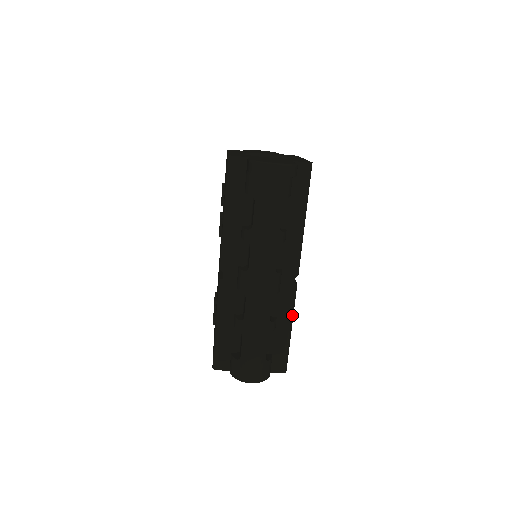
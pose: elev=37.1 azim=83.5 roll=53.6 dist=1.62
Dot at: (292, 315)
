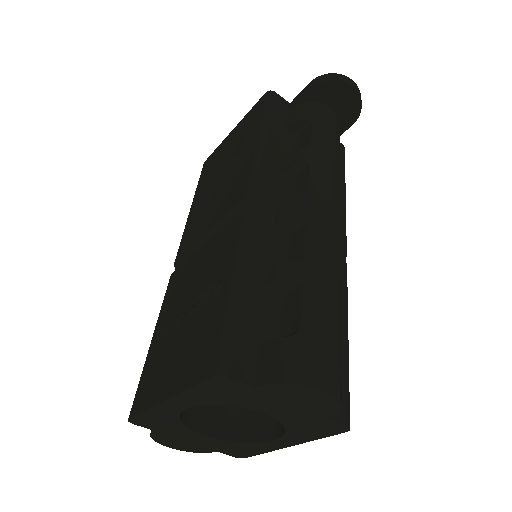
Dot at: (347, 312)
